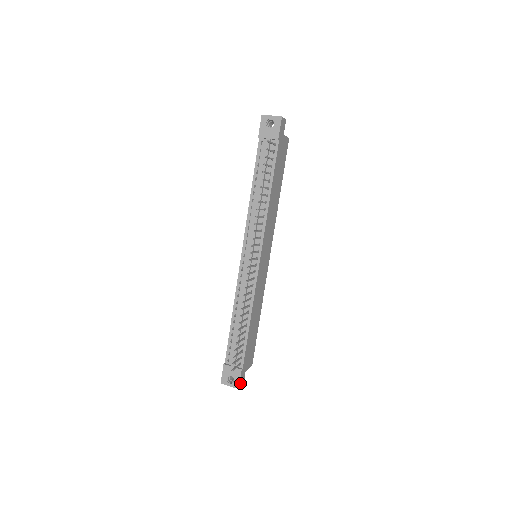
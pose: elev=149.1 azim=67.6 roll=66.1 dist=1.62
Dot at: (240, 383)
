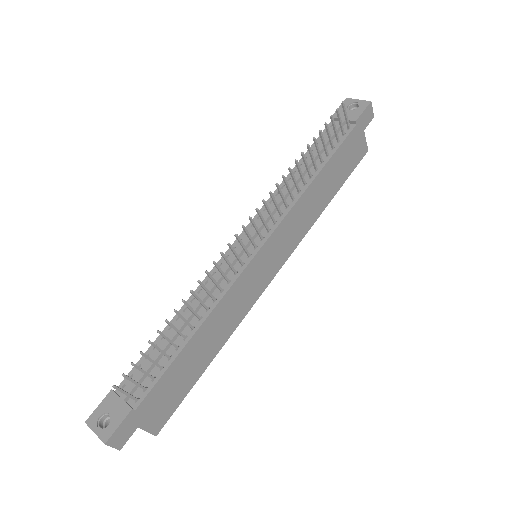
Dot at: (115, 436)
